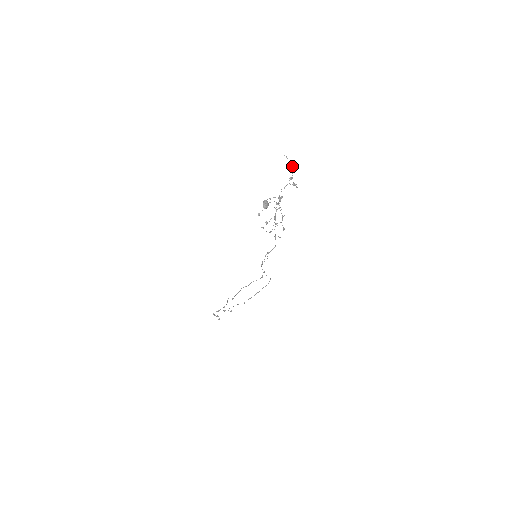
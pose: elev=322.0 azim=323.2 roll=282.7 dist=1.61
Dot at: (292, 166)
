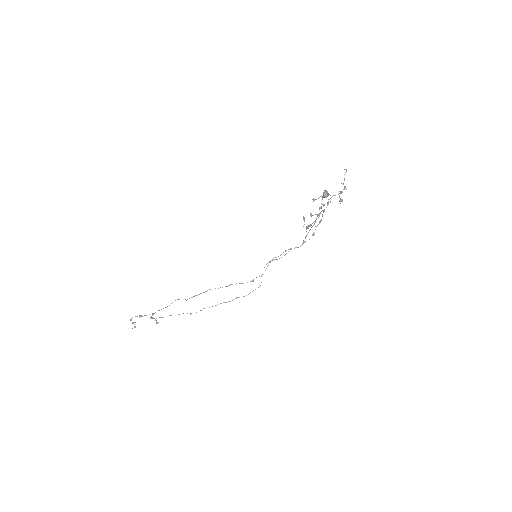
Dot at: occluded
